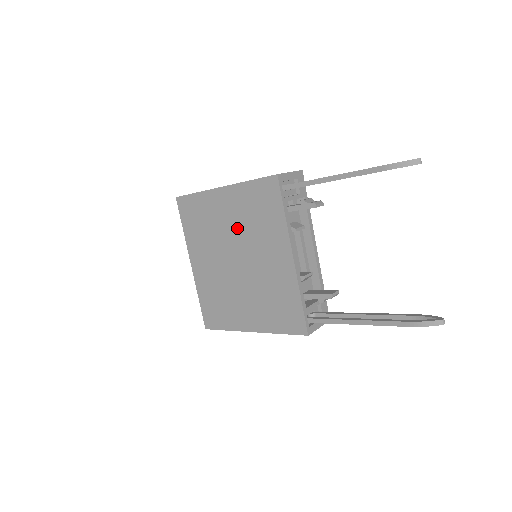
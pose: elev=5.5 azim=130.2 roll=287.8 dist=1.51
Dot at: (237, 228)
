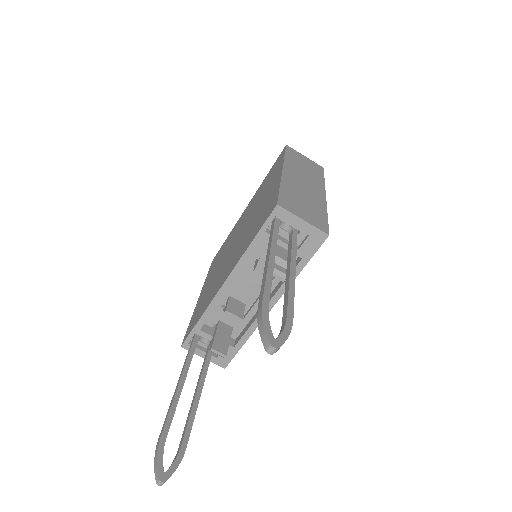
Dot at: (254, 215)
